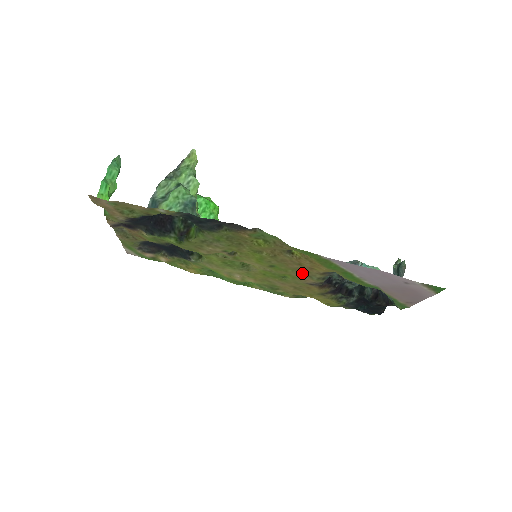
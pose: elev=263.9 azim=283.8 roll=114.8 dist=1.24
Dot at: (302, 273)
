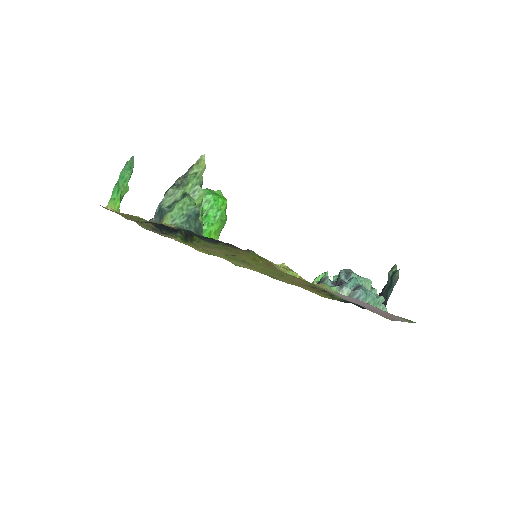
Dot at: (296, 278)
